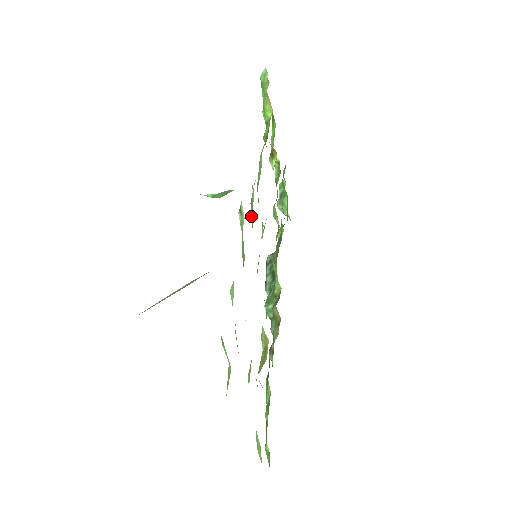
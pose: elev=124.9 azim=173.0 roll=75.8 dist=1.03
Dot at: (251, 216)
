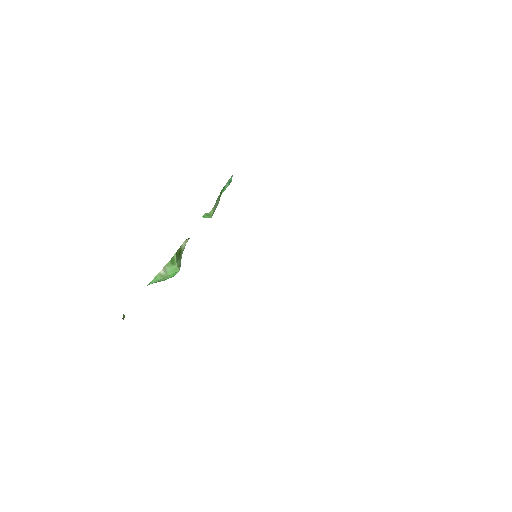
Dot at: occluded
